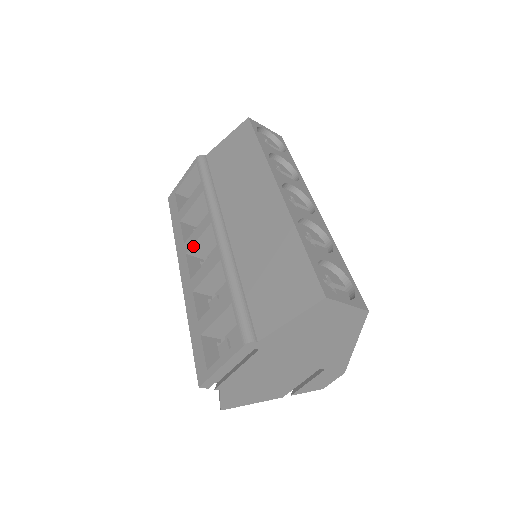
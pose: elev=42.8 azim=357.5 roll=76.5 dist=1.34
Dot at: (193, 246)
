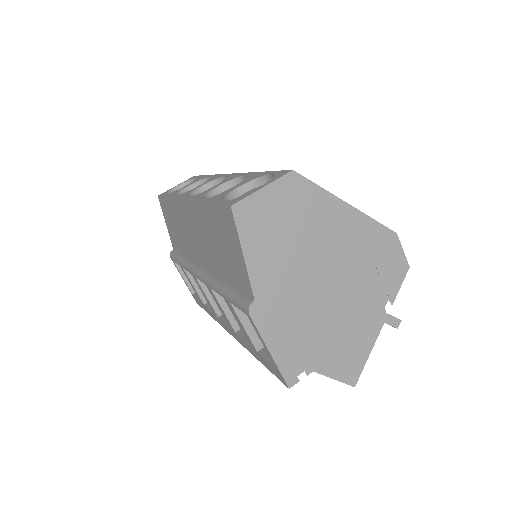
Dot at: (213, 306)
